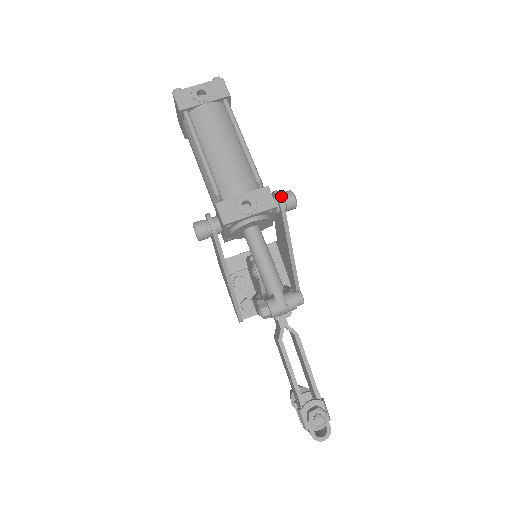
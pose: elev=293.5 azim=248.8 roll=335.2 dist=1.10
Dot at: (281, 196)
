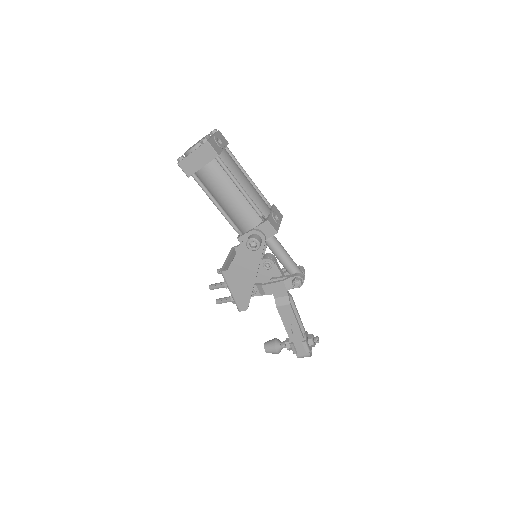
Dot at: occluded
